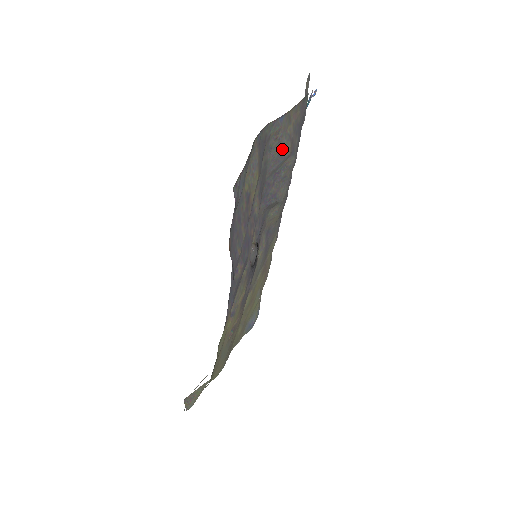
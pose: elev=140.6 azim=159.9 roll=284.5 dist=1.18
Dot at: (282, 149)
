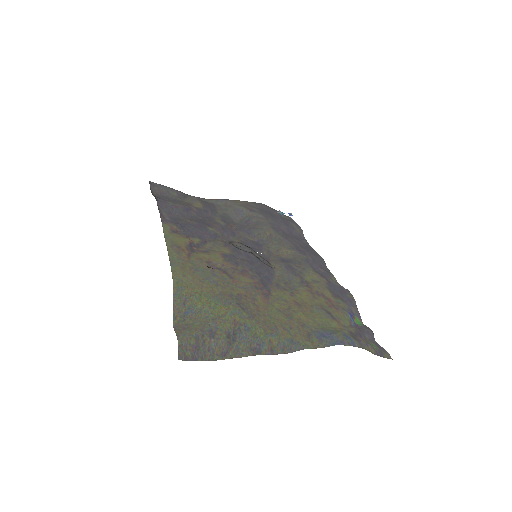
Dot at: (236, 208)
